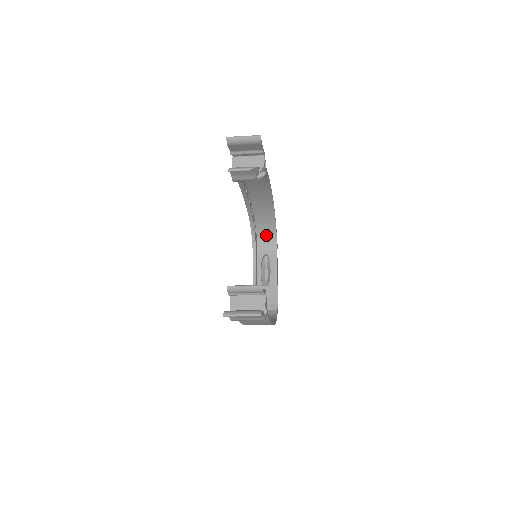
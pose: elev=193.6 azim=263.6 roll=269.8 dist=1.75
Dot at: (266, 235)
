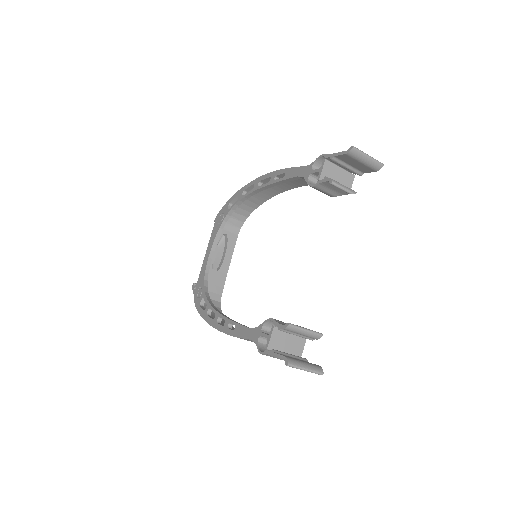
Dot at: (236, 214)
